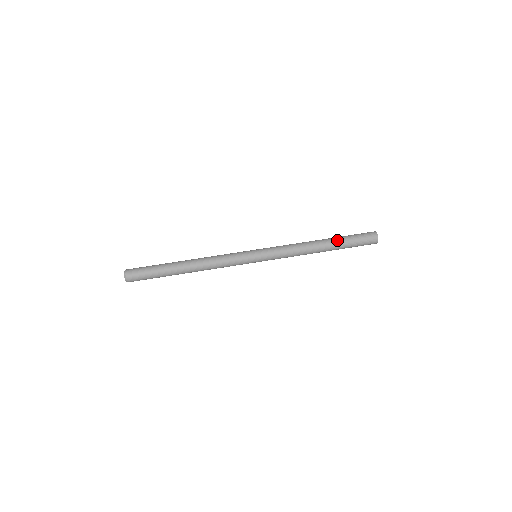
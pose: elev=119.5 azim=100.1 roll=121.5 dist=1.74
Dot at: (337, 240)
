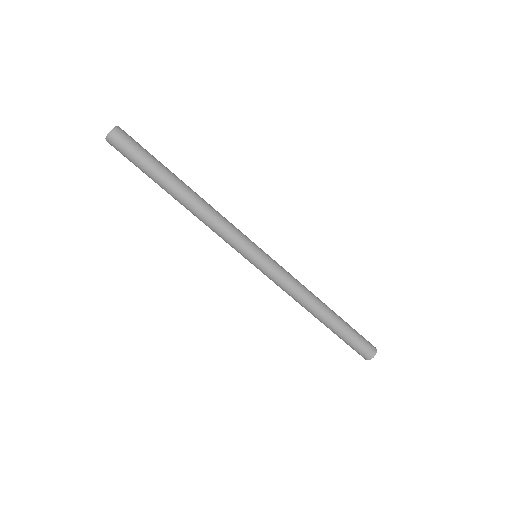
Dot at: (339, 324)
